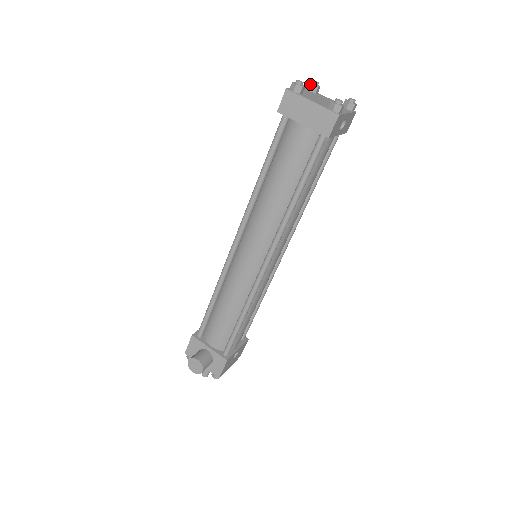
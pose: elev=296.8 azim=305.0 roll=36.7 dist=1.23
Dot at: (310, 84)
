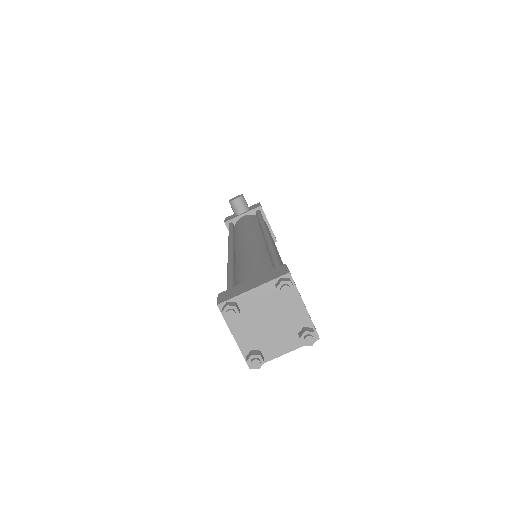
Dot at: (230, 321)
